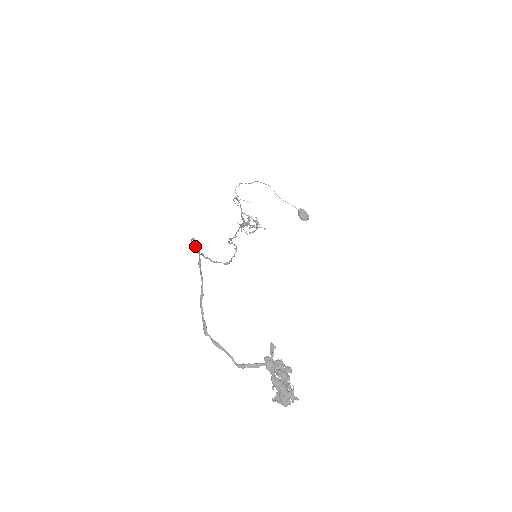
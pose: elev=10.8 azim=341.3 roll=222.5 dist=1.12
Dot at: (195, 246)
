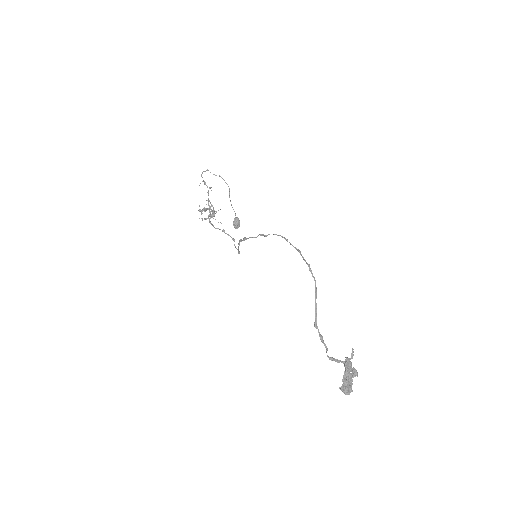
Dot at: occluded
